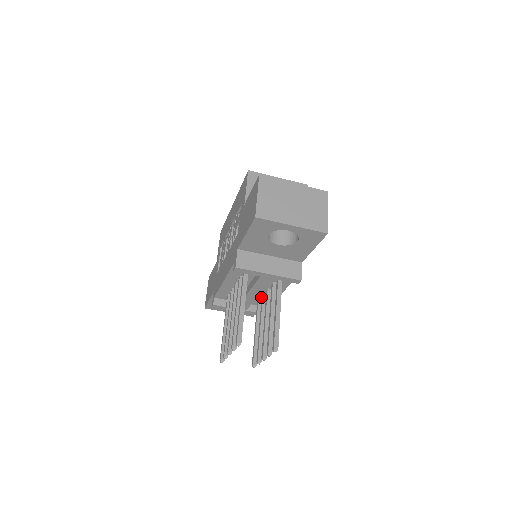
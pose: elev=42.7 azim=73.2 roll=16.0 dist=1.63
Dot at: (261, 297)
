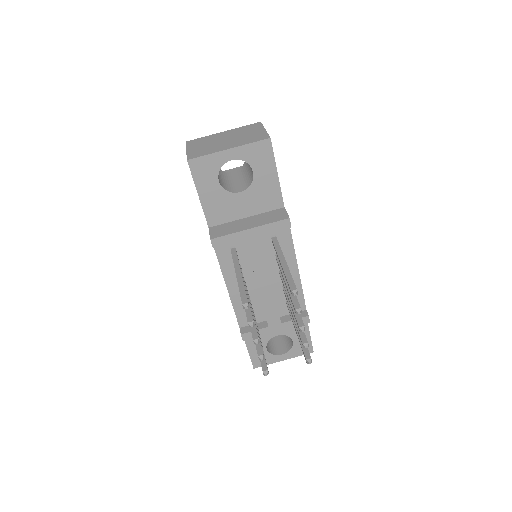
Dot at: occluded
